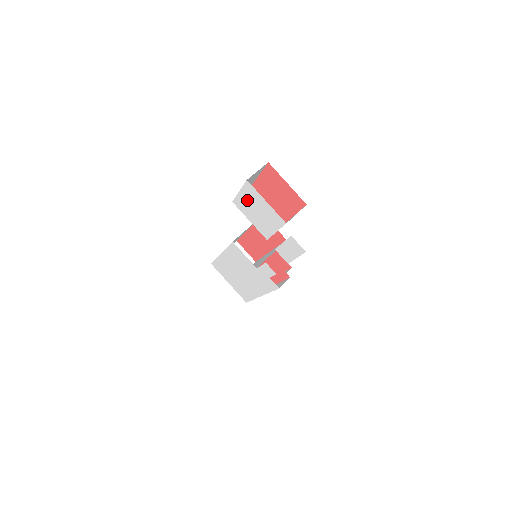
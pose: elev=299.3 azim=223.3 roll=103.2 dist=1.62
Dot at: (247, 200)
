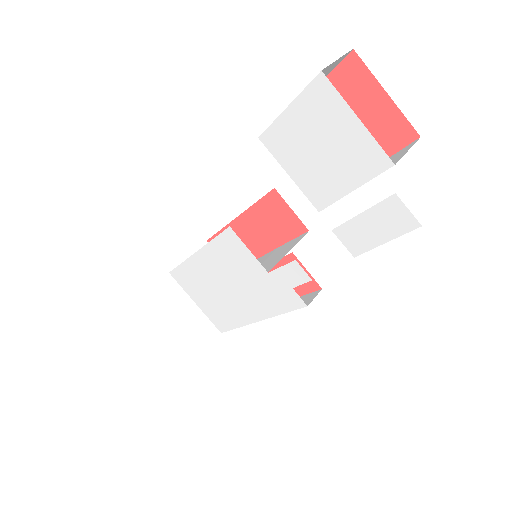
Dot at: (301, 125)
